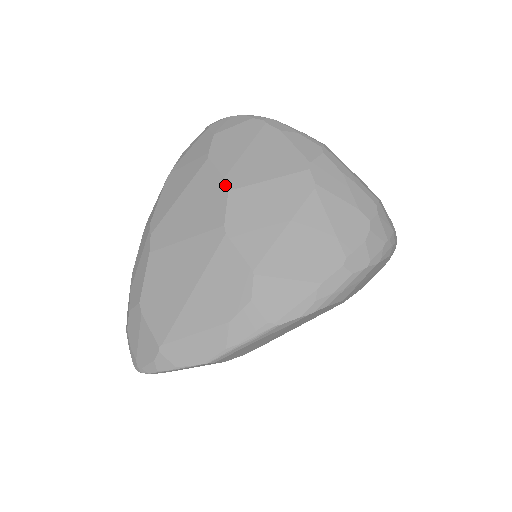
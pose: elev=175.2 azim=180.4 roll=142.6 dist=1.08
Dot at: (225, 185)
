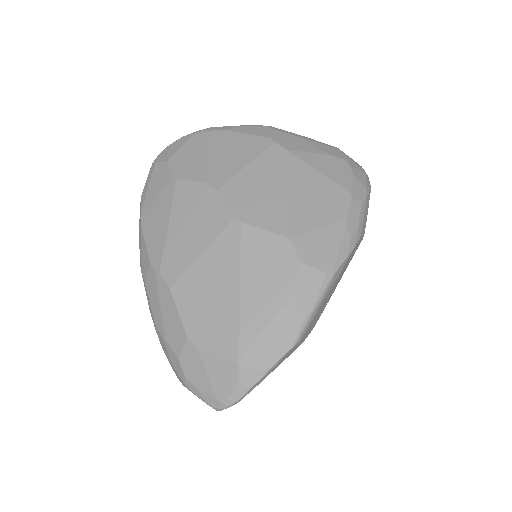
Dot at: (211, 187)
